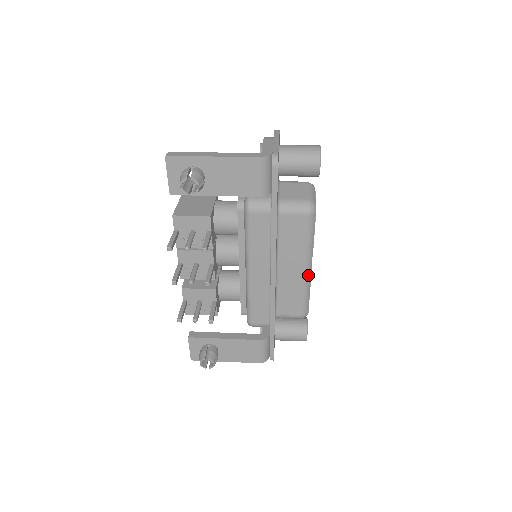
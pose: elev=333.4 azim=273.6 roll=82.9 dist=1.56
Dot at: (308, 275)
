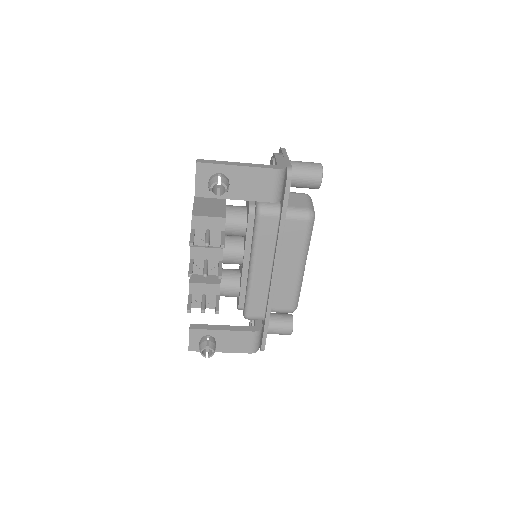
Dot at: (302, 274)
